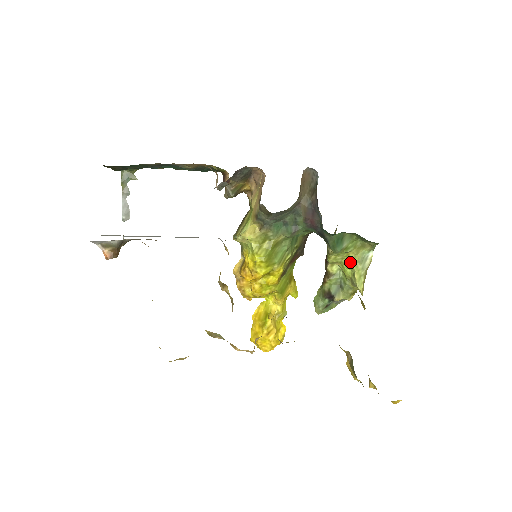
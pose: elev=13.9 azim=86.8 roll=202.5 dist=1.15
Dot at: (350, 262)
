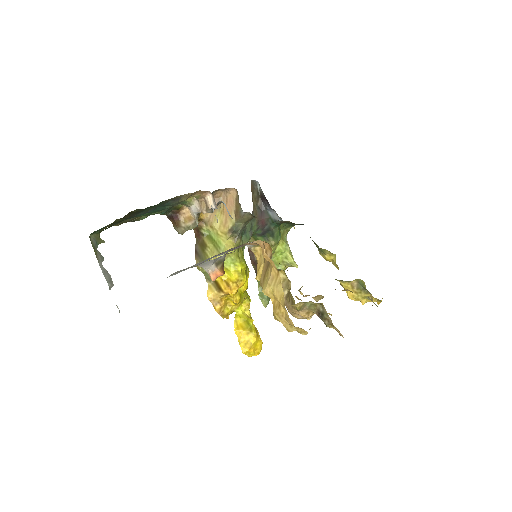
Dot at: (282, 248)
